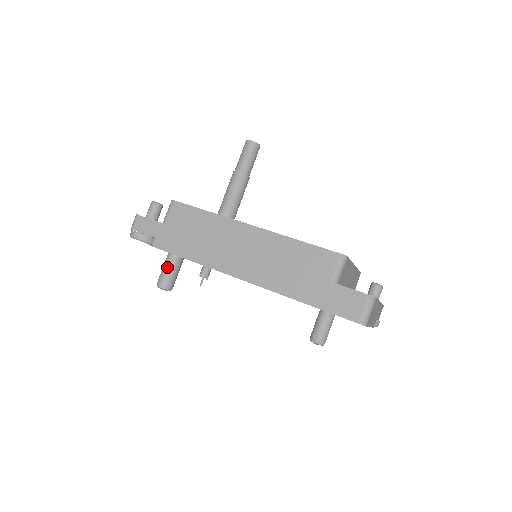
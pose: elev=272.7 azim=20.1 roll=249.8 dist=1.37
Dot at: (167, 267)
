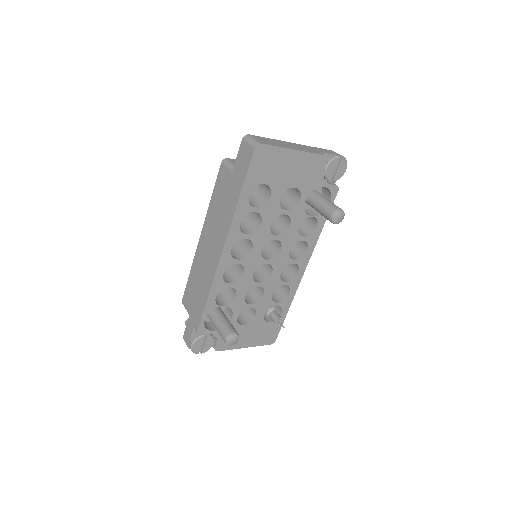
Dot at: (217, 328)
